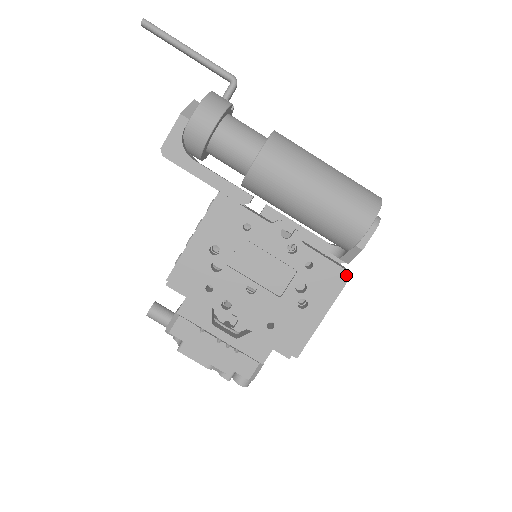
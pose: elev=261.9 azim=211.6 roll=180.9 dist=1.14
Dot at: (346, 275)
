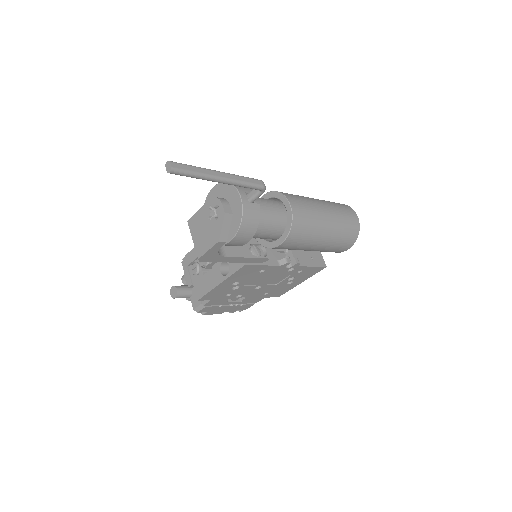
Dot at: (322, 268)
